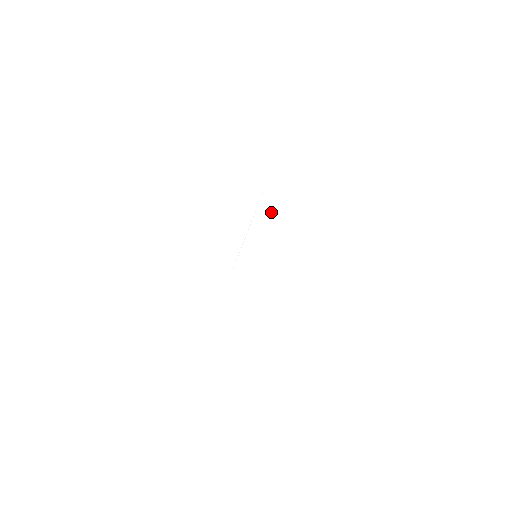
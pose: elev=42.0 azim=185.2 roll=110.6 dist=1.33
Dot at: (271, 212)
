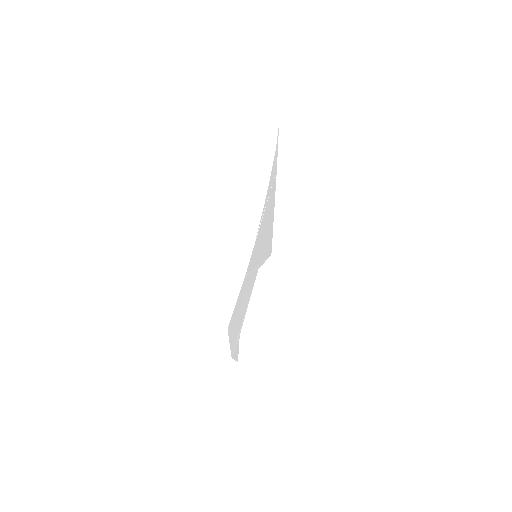
Dot at: (271, 203)
